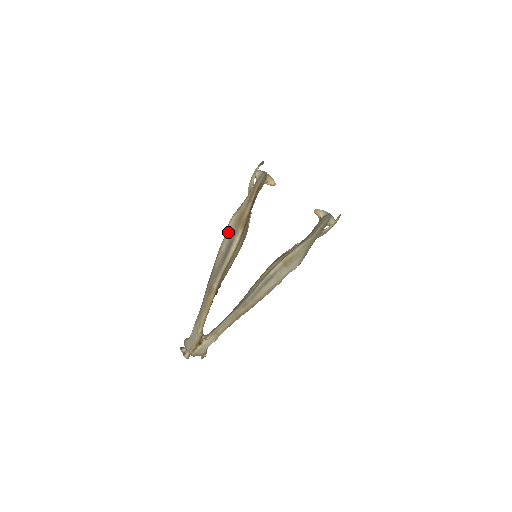
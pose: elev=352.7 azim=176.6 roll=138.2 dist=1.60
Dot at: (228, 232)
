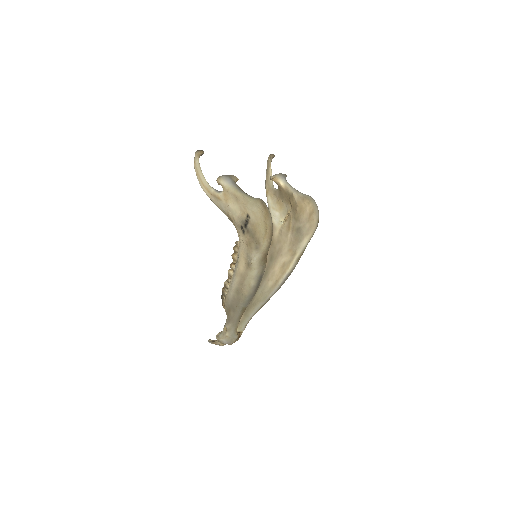
Dot at: (254, 271)
